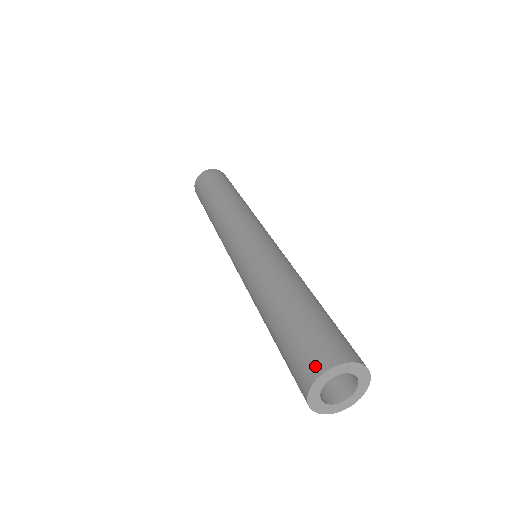
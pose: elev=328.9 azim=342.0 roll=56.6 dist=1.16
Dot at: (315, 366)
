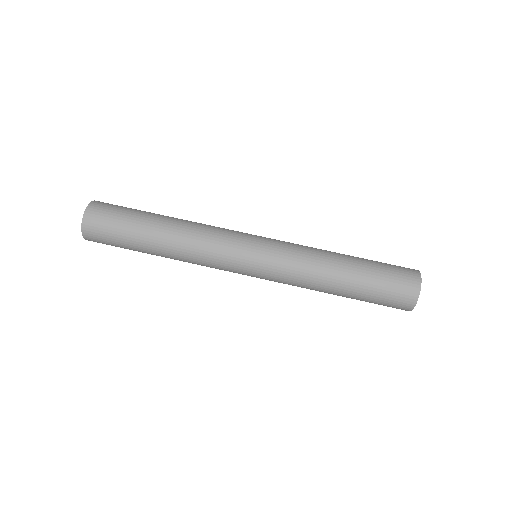
Dot at: (414, 283)
